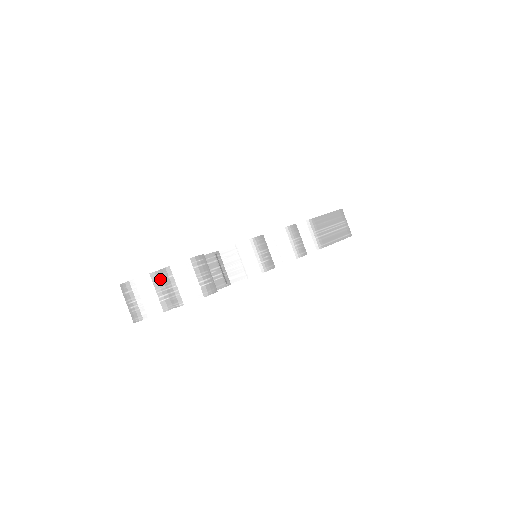
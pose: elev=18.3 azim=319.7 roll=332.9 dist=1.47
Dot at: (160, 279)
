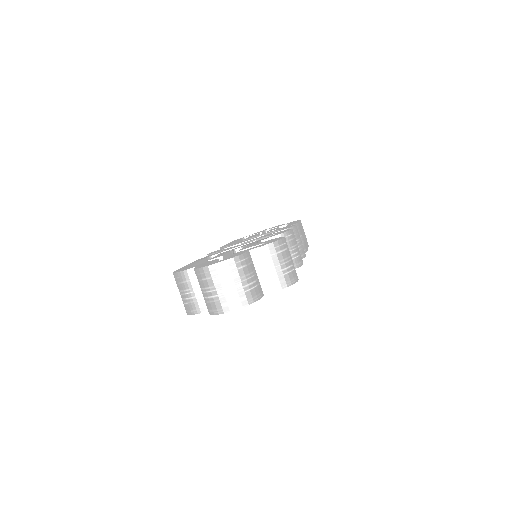
Dot at: (251, 260)
